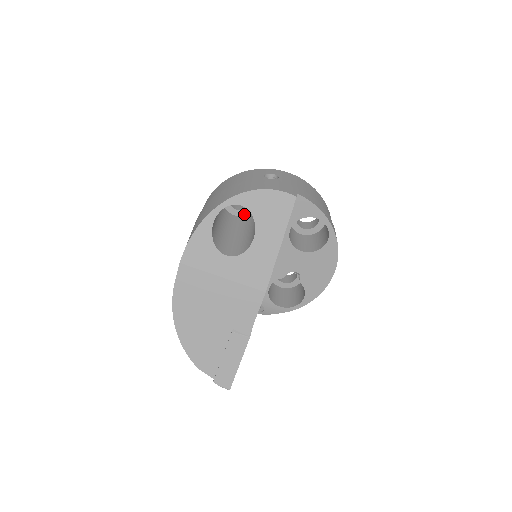
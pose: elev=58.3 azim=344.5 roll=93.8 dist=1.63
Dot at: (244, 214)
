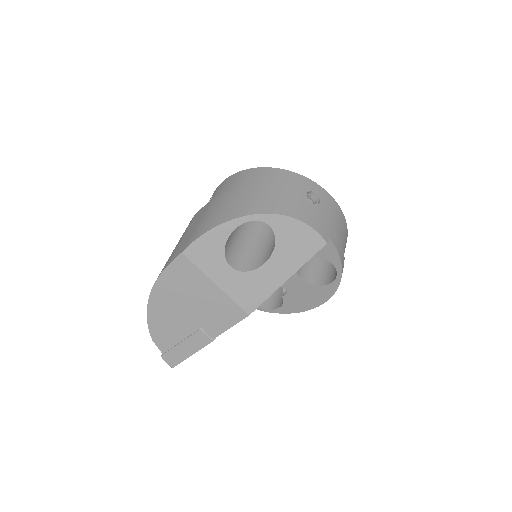
Dot at: occluded
